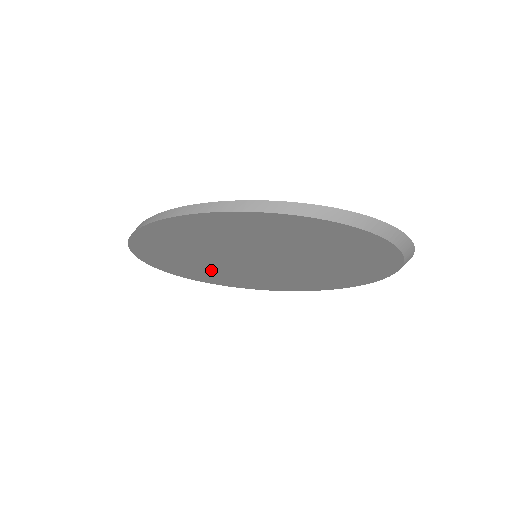
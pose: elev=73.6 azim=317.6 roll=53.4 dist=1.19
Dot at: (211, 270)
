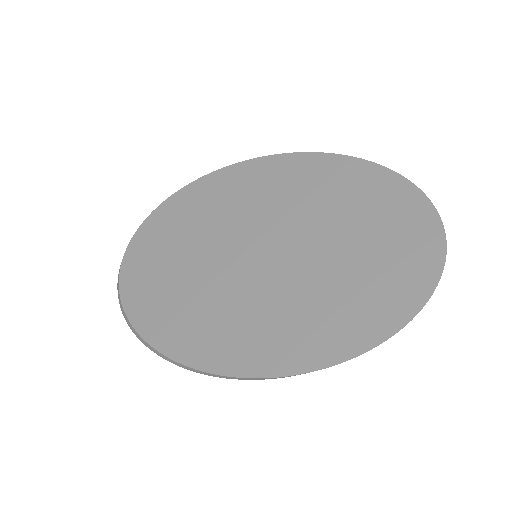
Dot at: occluded
